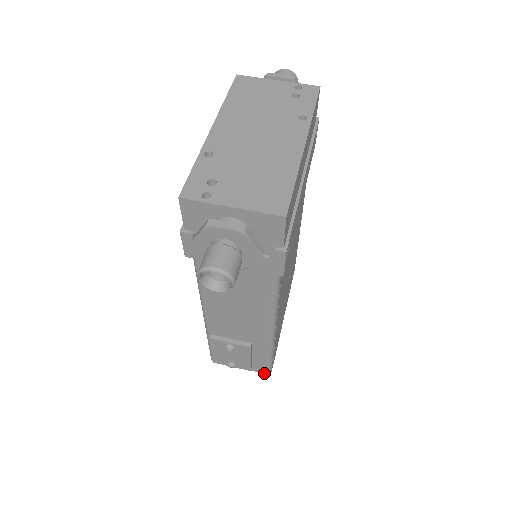
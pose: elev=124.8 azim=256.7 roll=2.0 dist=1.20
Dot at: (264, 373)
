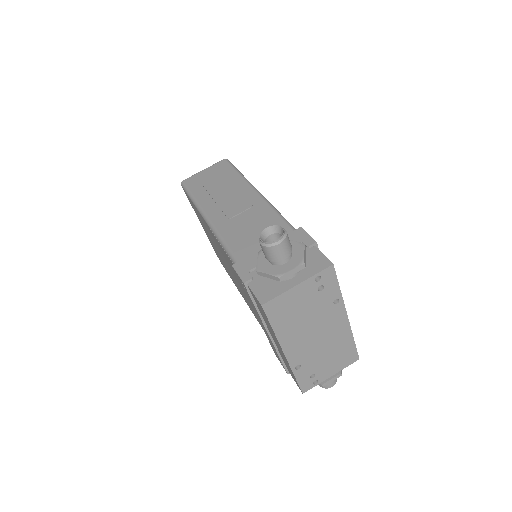
Dot at: occluded
